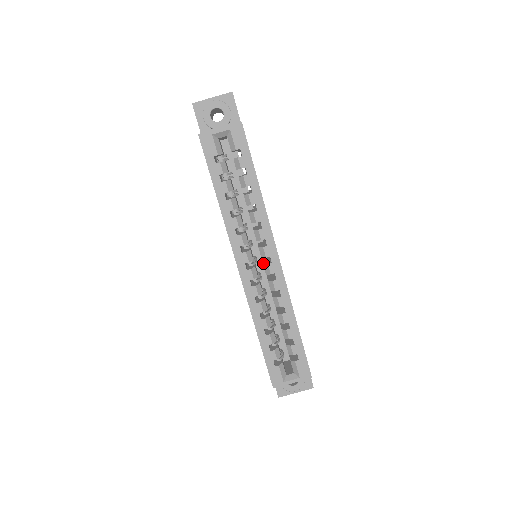
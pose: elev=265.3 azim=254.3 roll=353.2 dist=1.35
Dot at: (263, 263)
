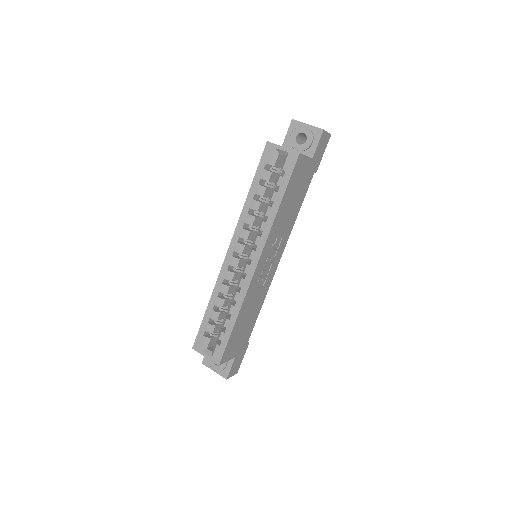
Dot at: occluded
